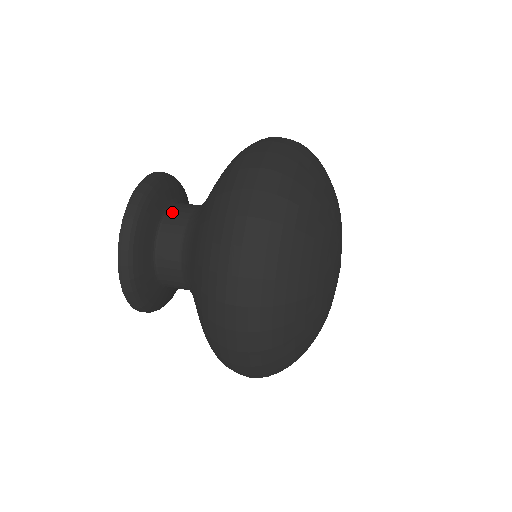
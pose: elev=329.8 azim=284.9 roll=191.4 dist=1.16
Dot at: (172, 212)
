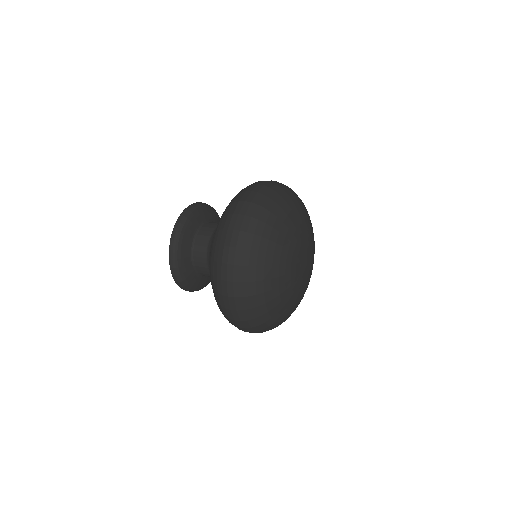
Dot at: occluded
